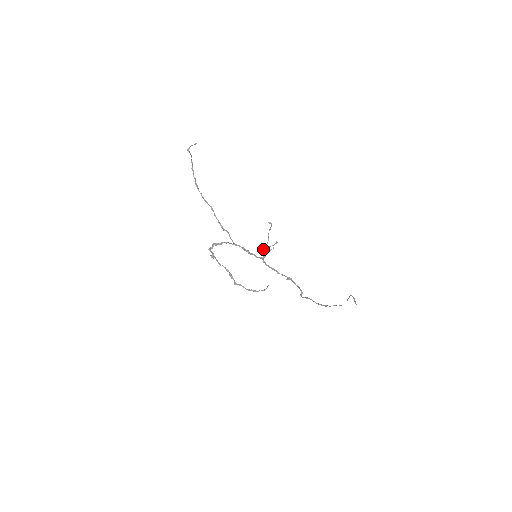
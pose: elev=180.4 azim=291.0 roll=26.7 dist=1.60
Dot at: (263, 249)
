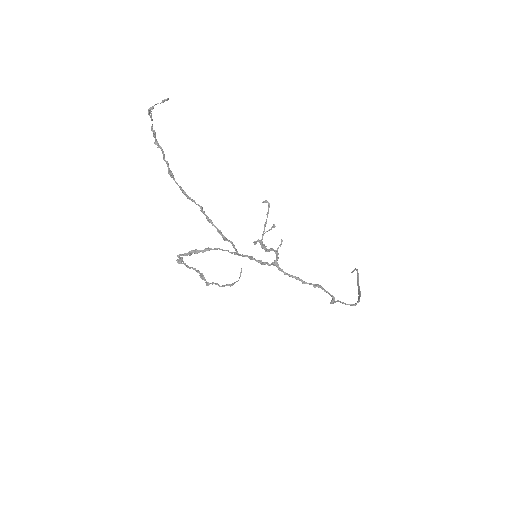
Dot at: (260, 242)
